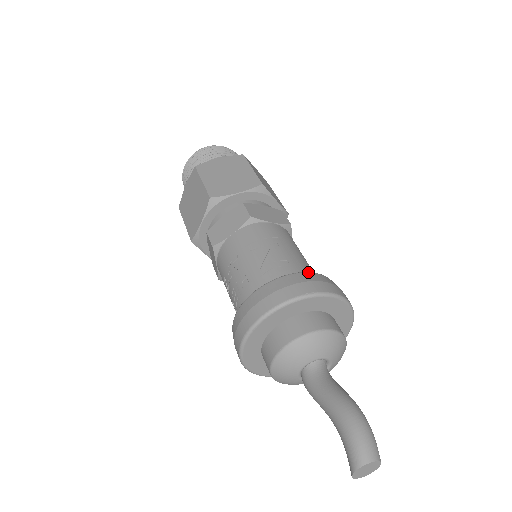
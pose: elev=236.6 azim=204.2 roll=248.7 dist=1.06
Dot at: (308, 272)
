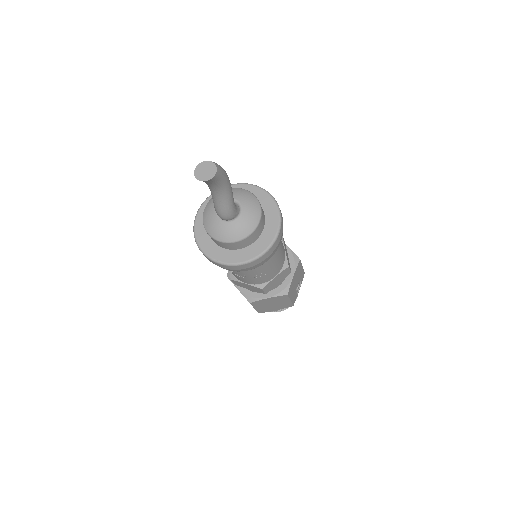
Dot at: occluded
